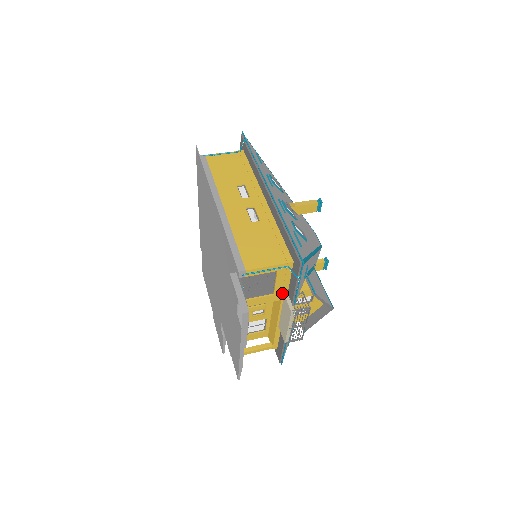
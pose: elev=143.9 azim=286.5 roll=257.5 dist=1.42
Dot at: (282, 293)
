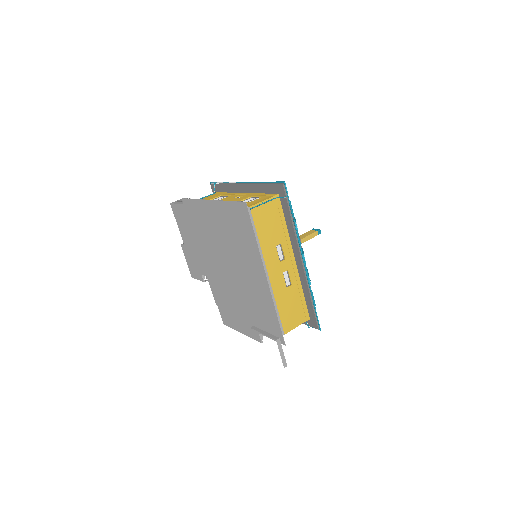
Dot at: occluded
